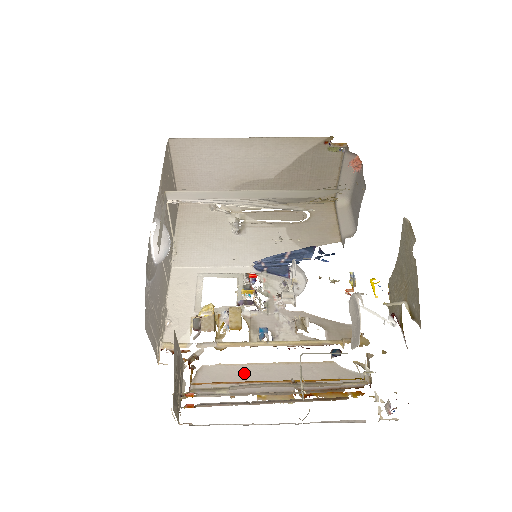
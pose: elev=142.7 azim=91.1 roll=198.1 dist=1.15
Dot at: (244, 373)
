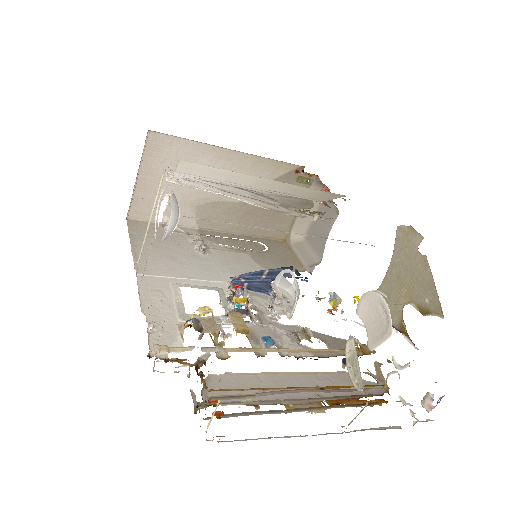
Dot at: (261, 382)
